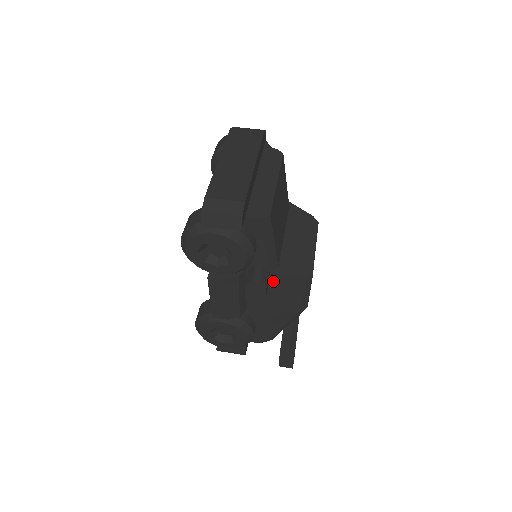
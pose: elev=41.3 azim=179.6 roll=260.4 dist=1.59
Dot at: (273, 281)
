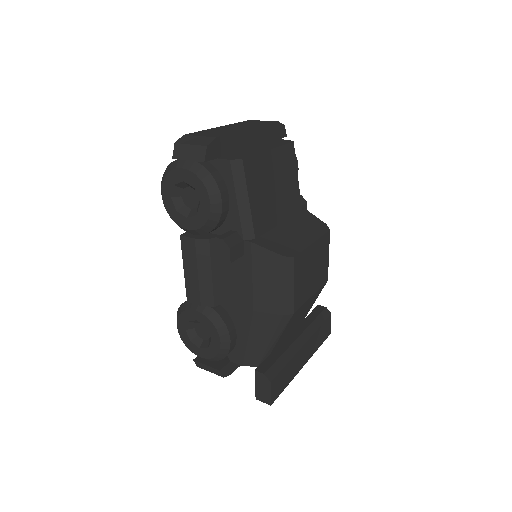
Dot at: (248, 256)
